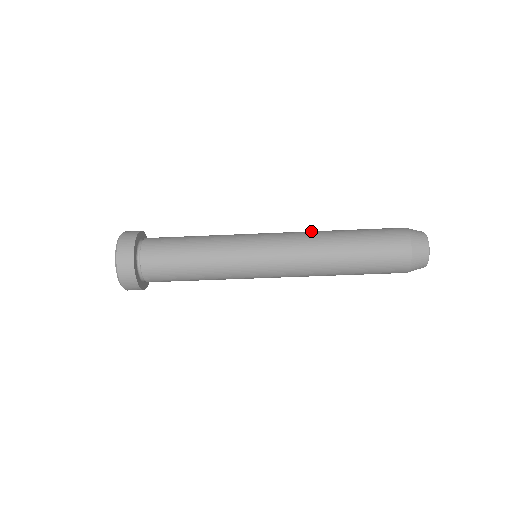
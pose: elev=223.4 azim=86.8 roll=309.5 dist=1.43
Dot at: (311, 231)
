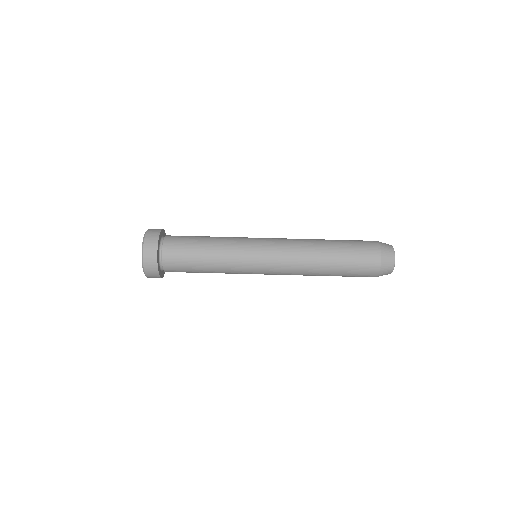
Dot at: (302, 240)
